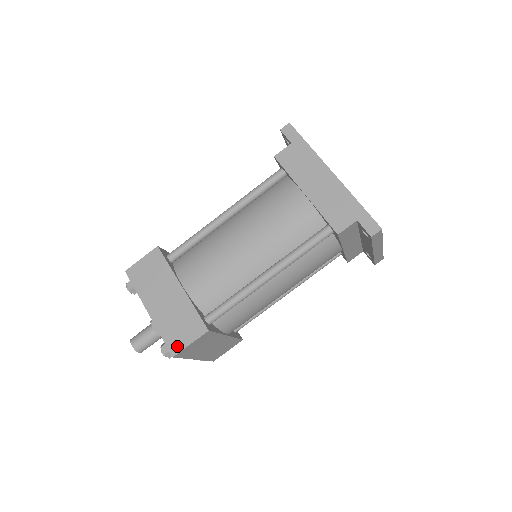
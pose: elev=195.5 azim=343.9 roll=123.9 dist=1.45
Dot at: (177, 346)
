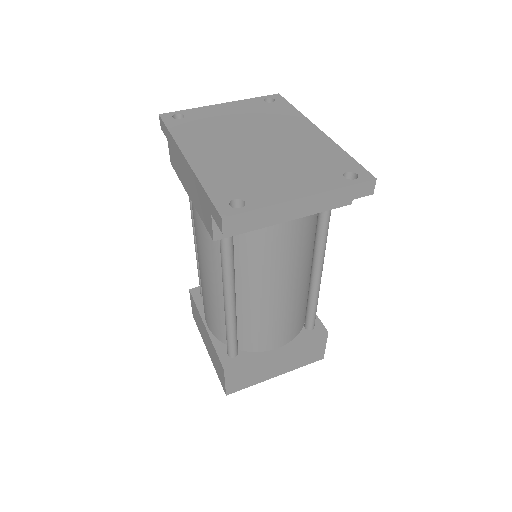
Dot at: (223, 385)
